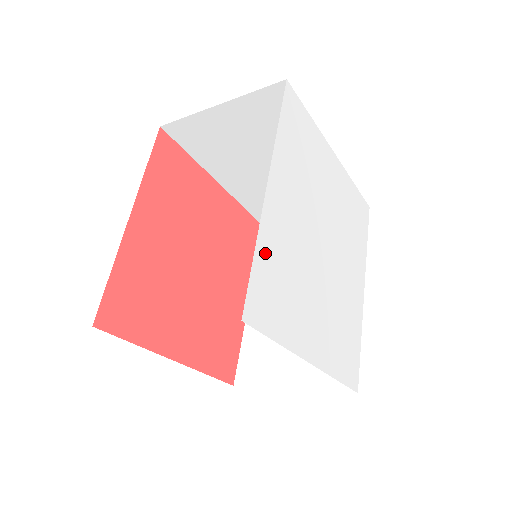
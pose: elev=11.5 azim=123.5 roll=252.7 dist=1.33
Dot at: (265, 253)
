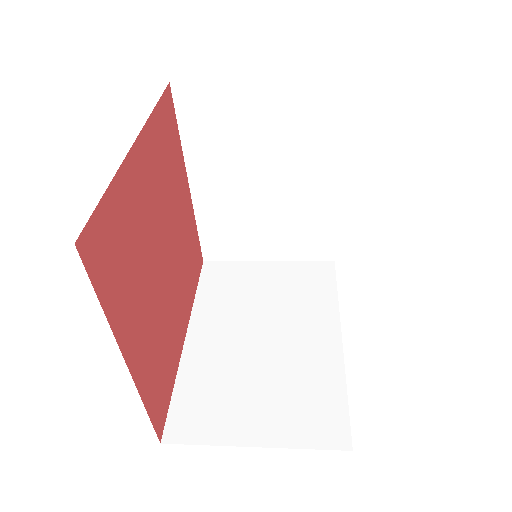
Dot at: occluded
